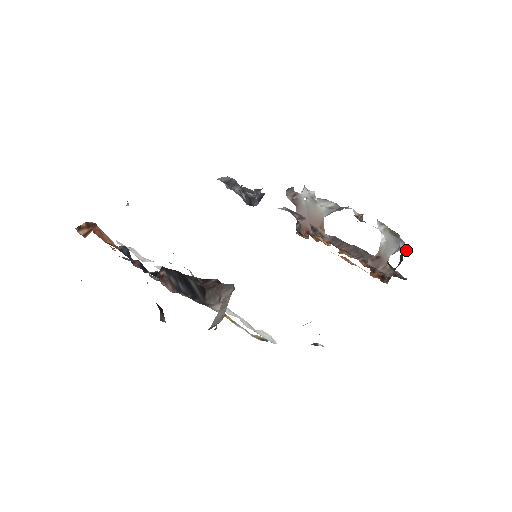
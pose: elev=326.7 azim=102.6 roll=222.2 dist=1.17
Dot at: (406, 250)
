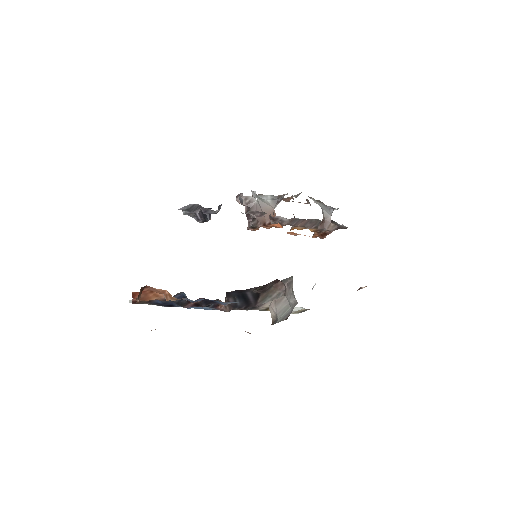
Dot at: (336, 209)
